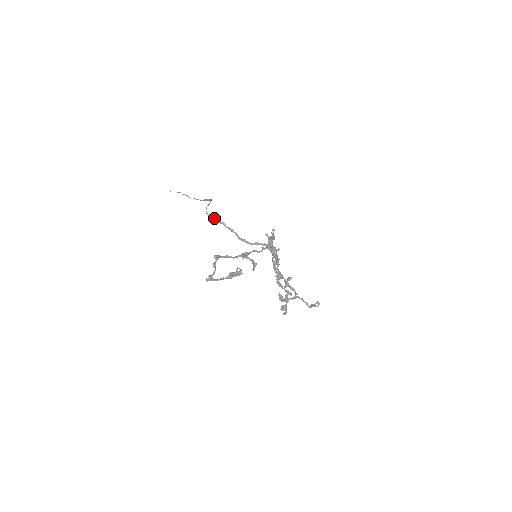
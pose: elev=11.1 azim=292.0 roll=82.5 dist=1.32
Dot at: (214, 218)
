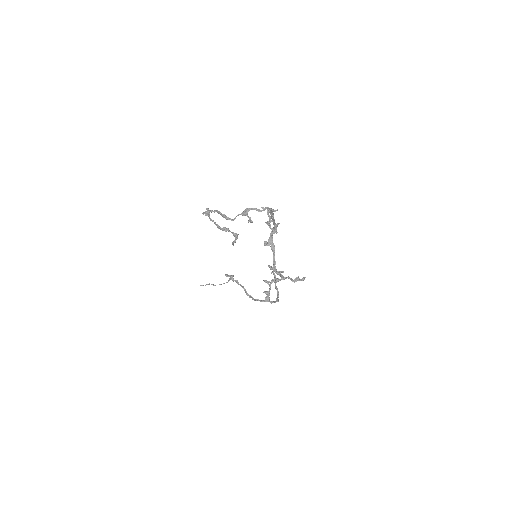
Dot at: (230, 276)
